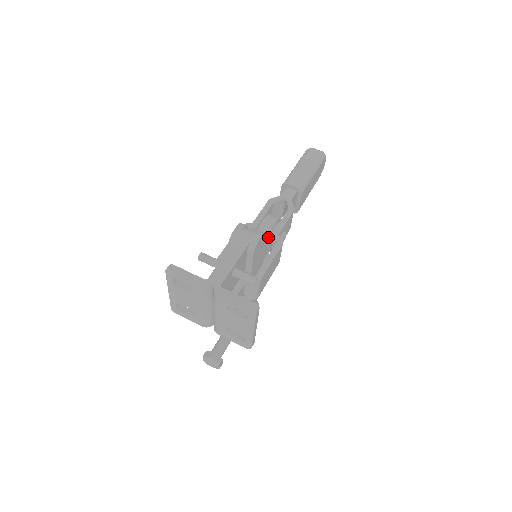
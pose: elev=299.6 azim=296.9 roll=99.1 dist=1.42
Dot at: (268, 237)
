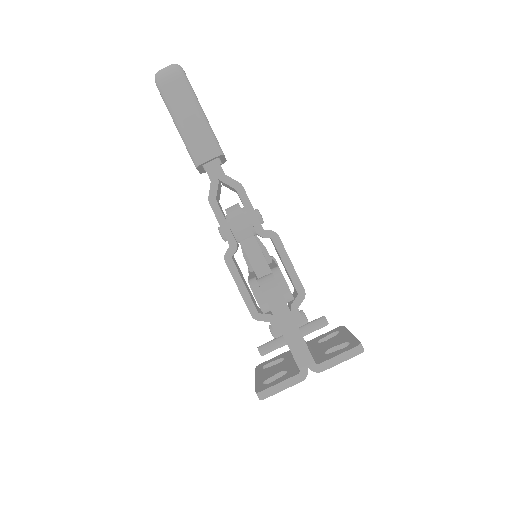
Dot at: (255, 240)
